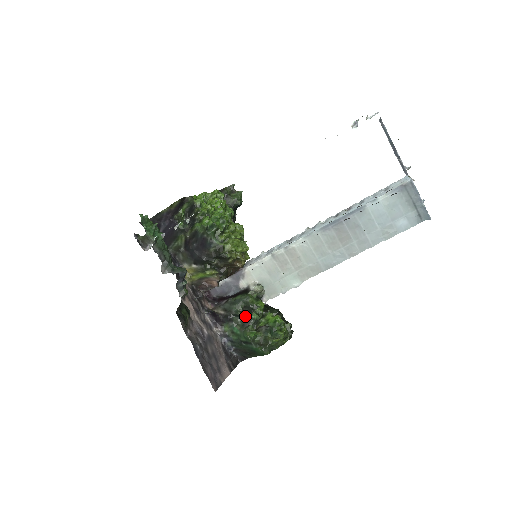
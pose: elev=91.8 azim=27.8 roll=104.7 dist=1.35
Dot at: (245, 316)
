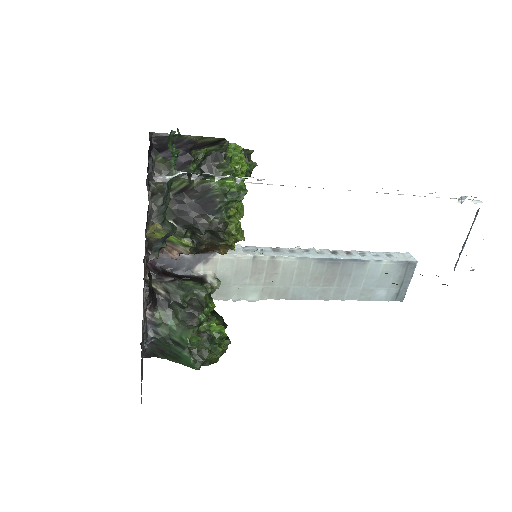
Dot at: (190, 311)
